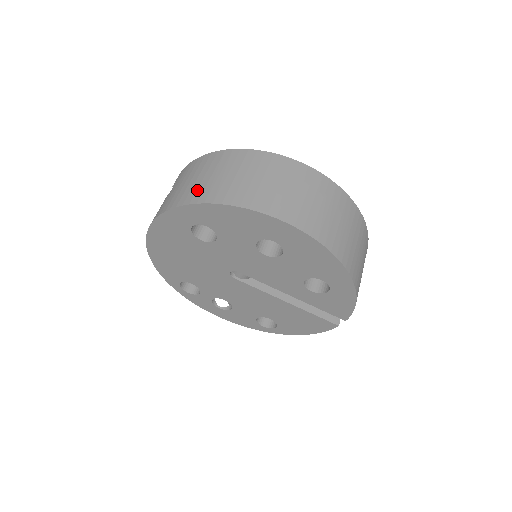
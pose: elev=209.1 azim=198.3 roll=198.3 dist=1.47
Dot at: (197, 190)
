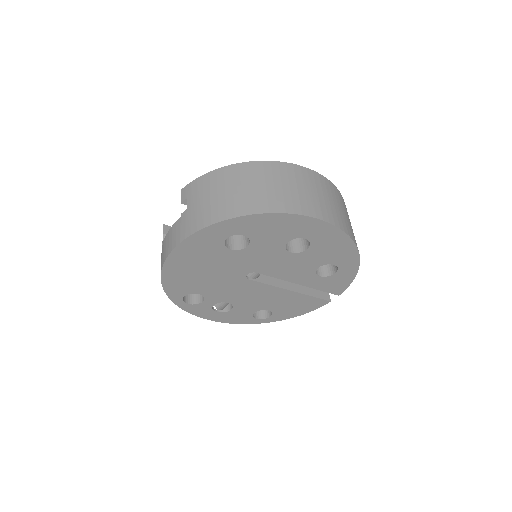
Dot at: (235, 203)
